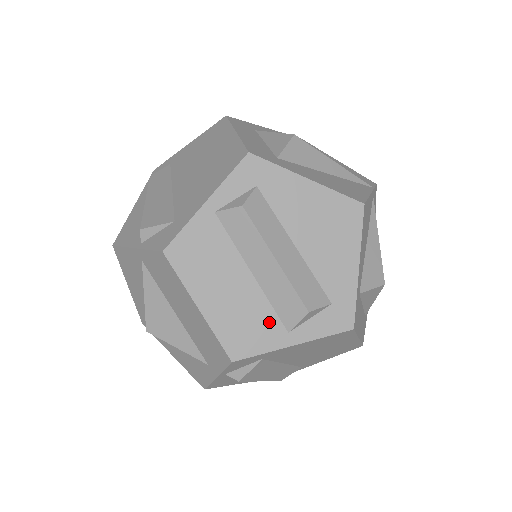
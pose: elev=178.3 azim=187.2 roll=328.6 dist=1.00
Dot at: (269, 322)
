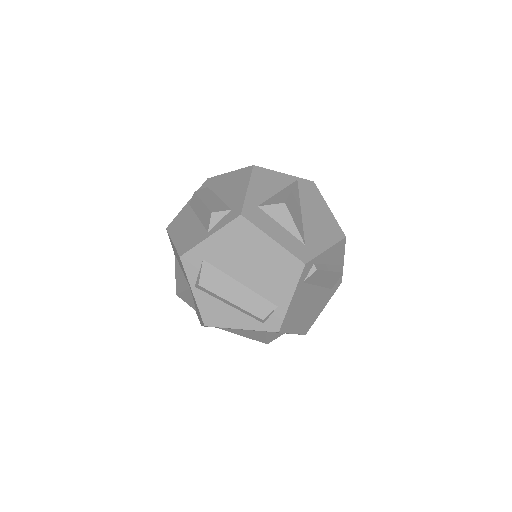
Dot at: (200, 232)
